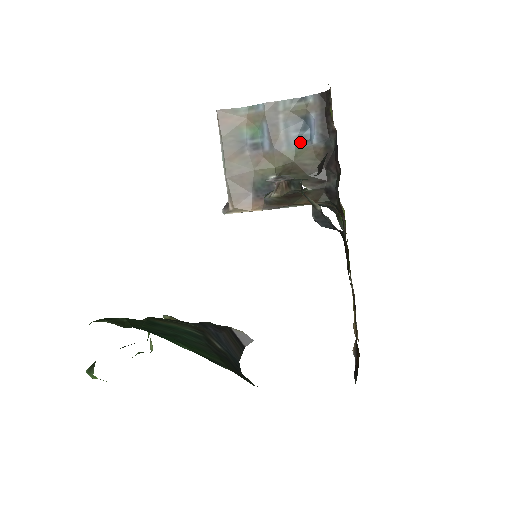
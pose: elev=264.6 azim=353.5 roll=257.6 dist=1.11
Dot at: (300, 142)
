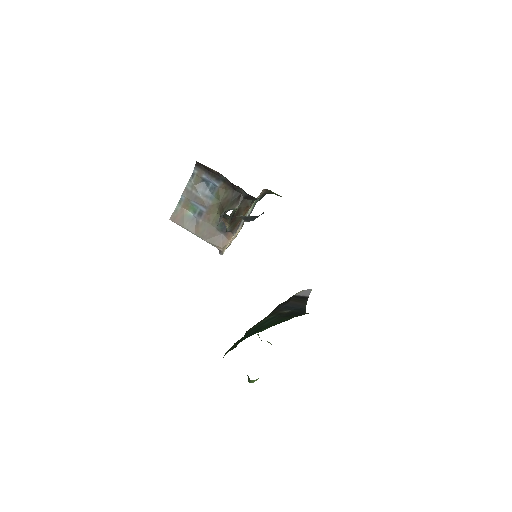
Dot at: (213, 192)
